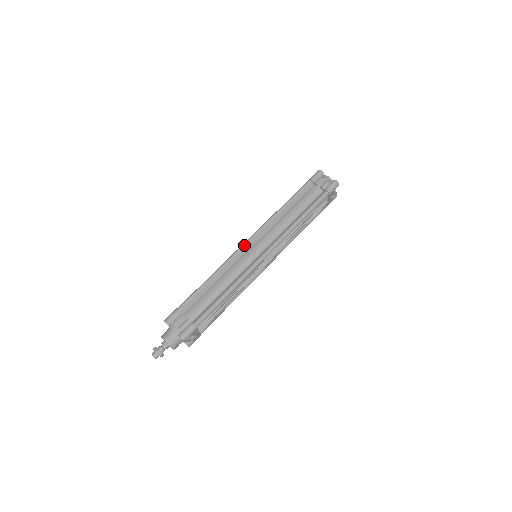
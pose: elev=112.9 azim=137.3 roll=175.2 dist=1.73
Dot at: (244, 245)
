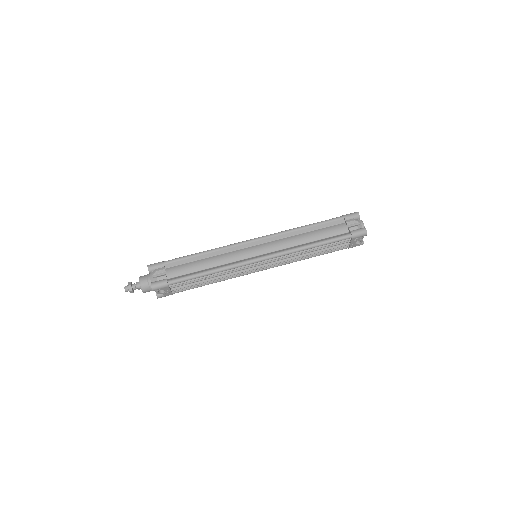
Dot at: (249, 241)
